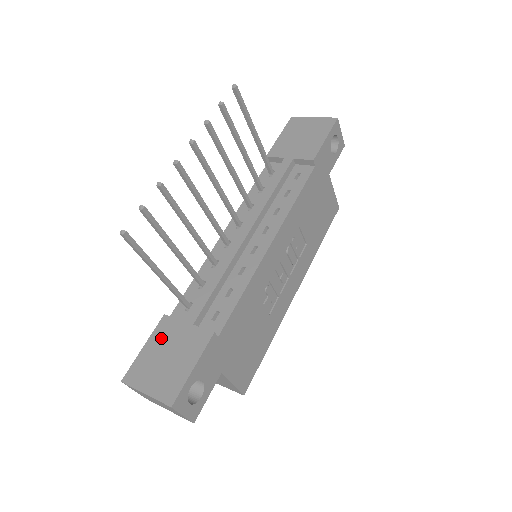
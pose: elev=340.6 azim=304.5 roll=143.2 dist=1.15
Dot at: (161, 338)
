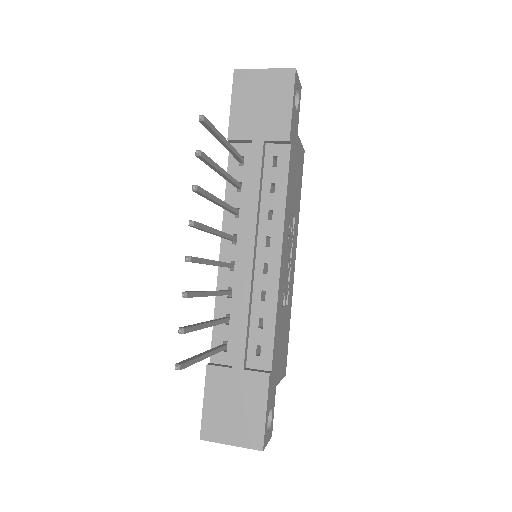
Dot at: (217, 390)
